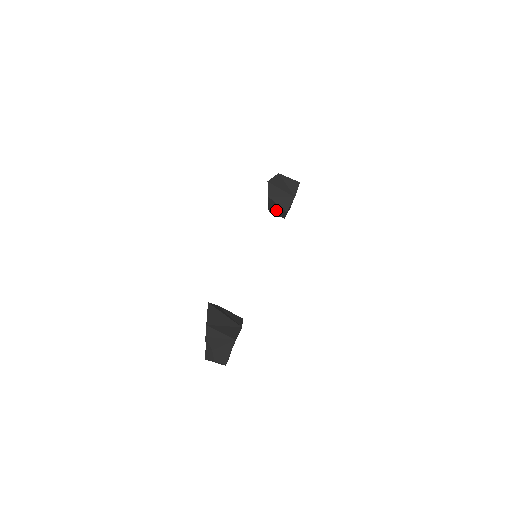
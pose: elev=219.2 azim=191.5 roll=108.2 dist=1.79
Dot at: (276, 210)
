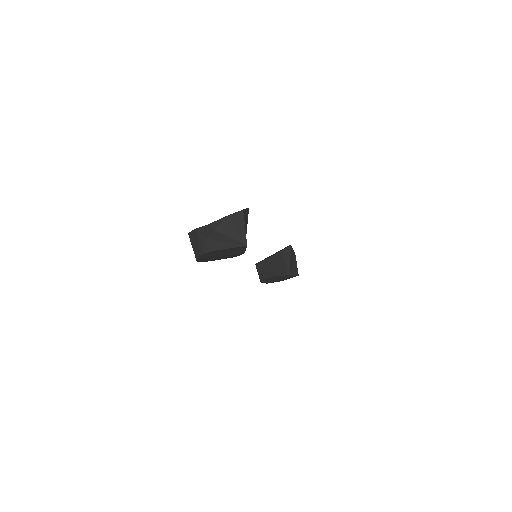
Dot at: (268, 267)
